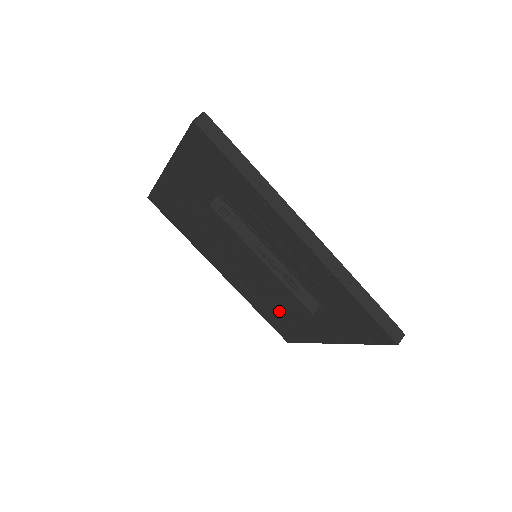
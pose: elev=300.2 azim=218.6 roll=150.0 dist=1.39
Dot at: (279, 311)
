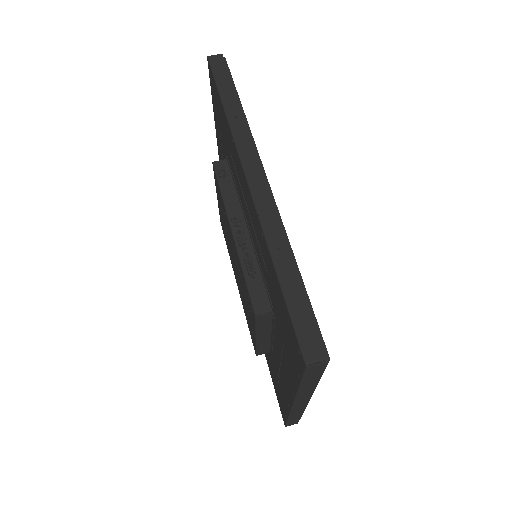
Dot at: occluded
